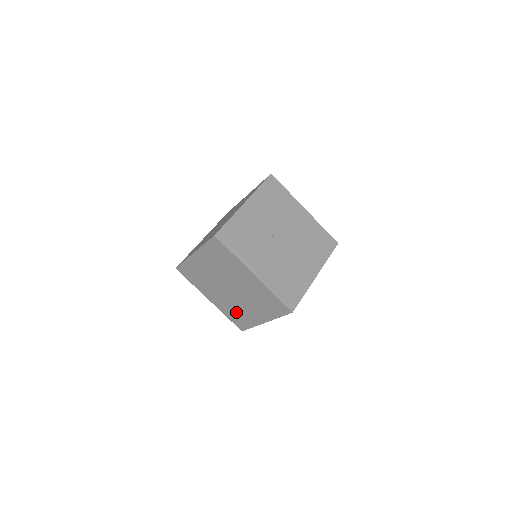
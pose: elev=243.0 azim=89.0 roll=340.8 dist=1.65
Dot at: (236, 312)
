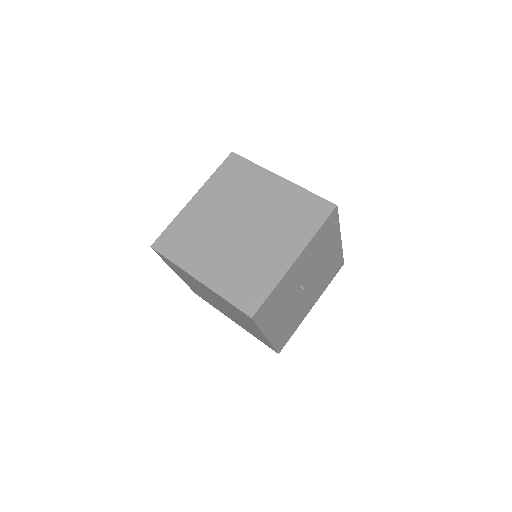
Dot at: (205, 298)
